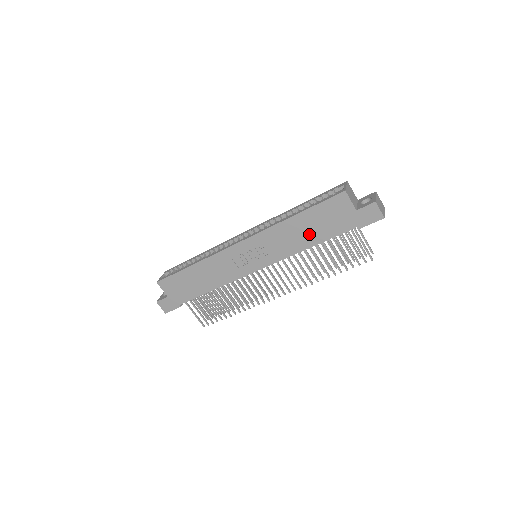
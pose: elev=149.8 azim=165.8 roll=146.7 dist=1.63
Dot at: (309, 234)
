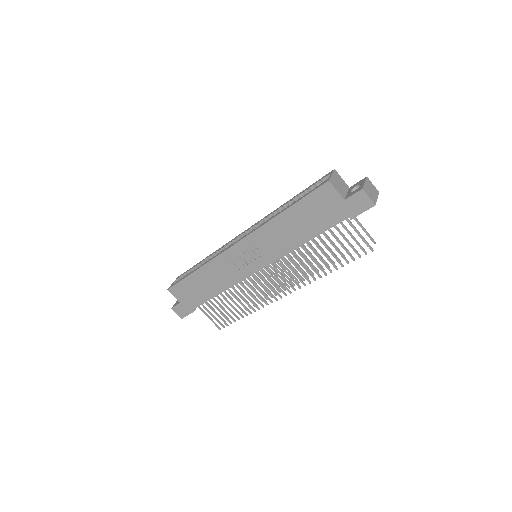
Dot at: (301, 230)
